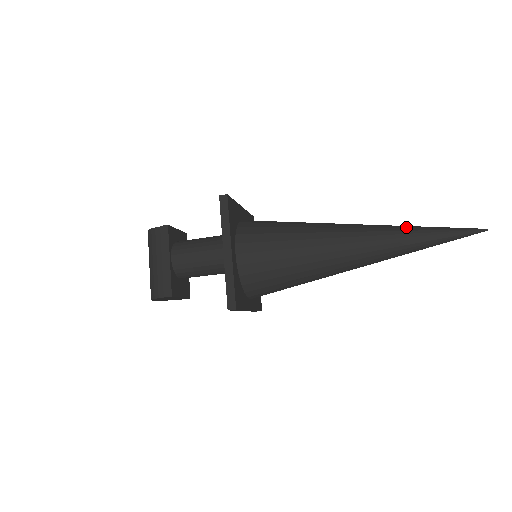
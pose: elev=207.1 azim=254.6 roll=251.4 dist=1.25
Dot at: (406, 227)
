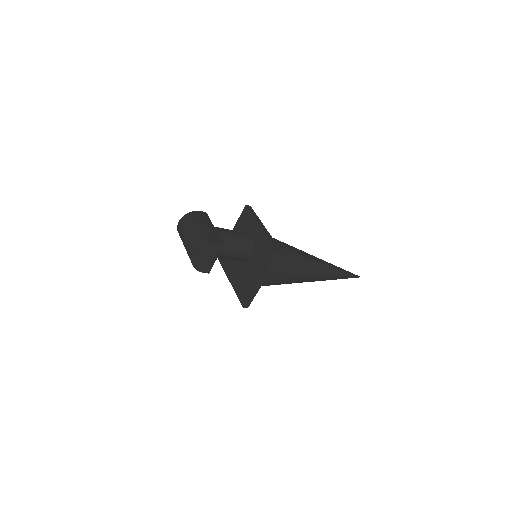
Dot at: occluded
